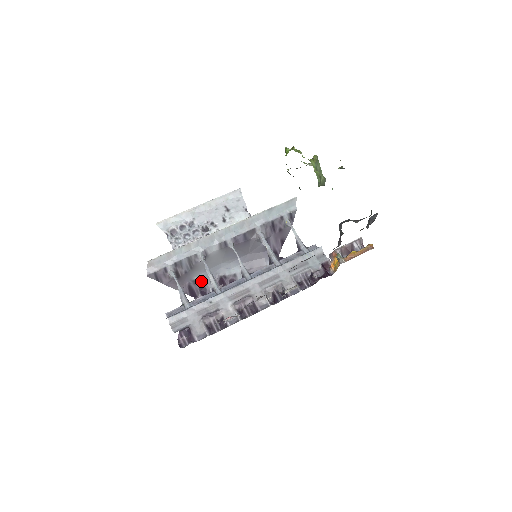
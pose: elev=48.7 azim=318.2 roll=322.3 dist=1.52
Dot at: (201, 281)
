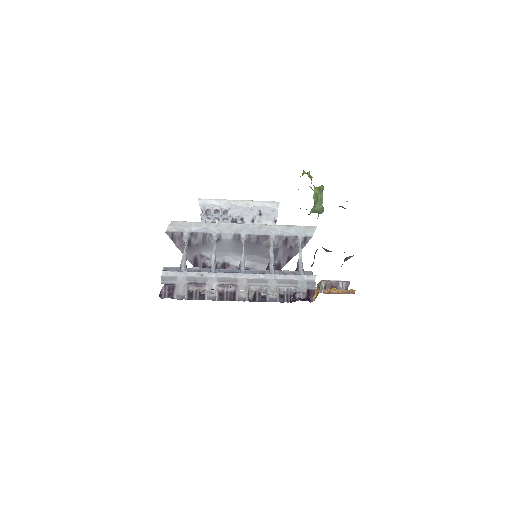
Dot at: (207, 258)
